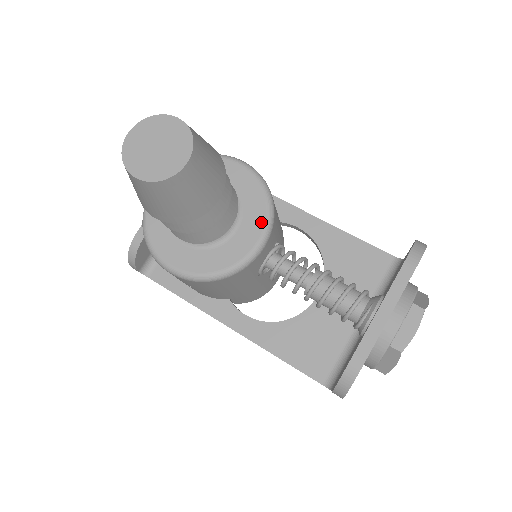
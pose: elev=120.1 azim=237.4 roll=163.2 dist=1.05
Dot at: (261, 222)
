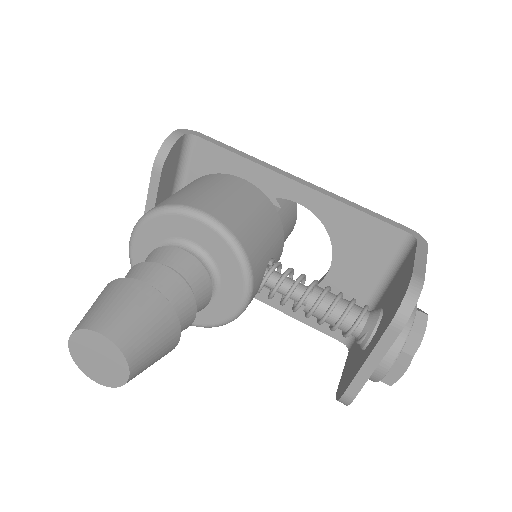
Dot at: (240, 284)
